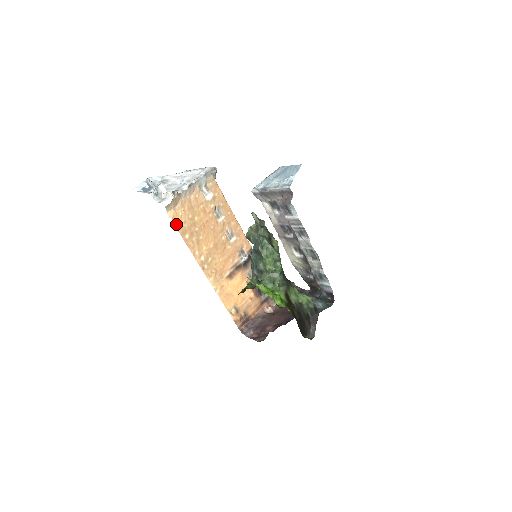
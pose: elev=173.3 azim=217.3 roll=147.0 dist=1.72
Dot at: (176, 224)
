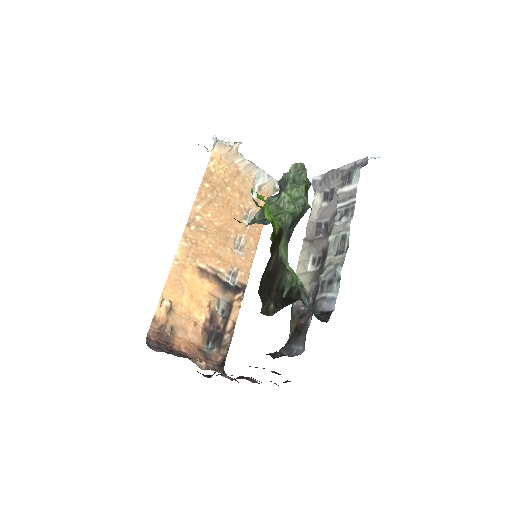
Dot at: (210, 166)
